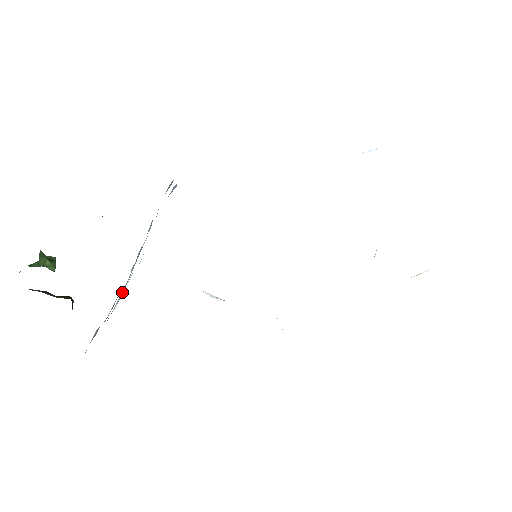
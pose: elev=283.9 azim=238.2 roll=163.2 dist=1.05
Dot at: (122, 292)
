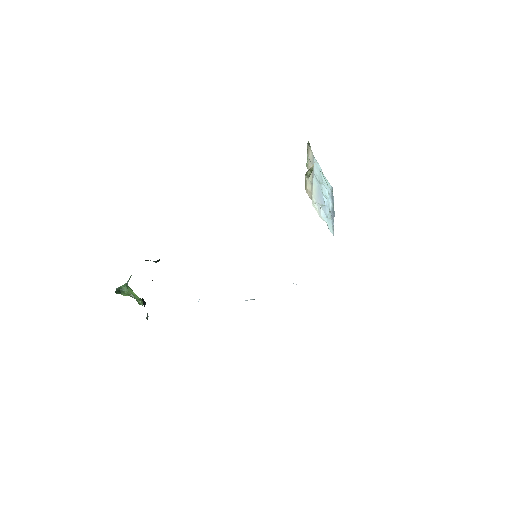
Dot at: occluded
